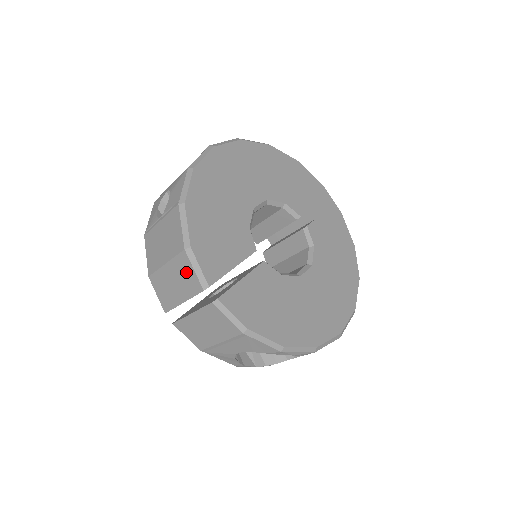
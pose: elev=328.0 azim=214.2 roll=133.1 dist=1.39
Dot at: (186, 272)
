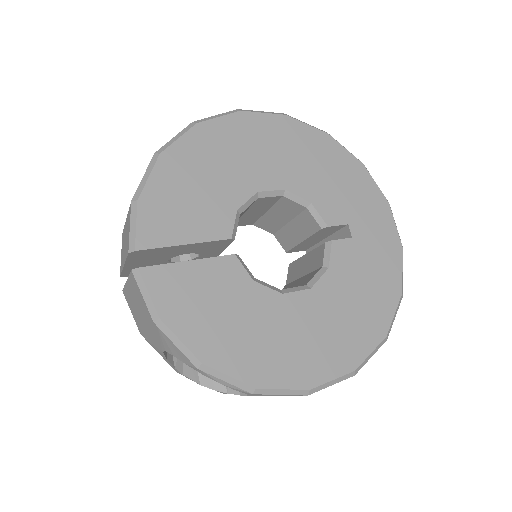
Dot at: (128, 229)
